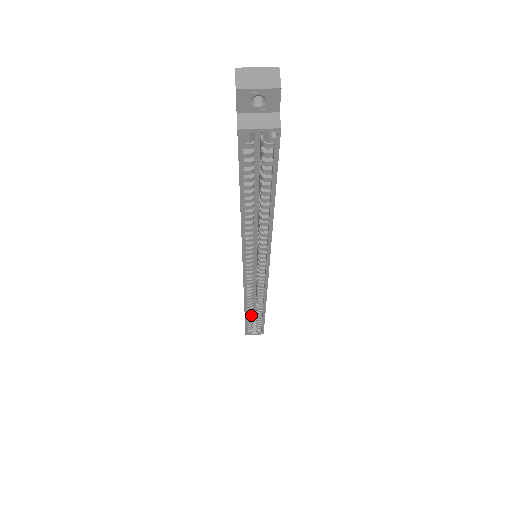
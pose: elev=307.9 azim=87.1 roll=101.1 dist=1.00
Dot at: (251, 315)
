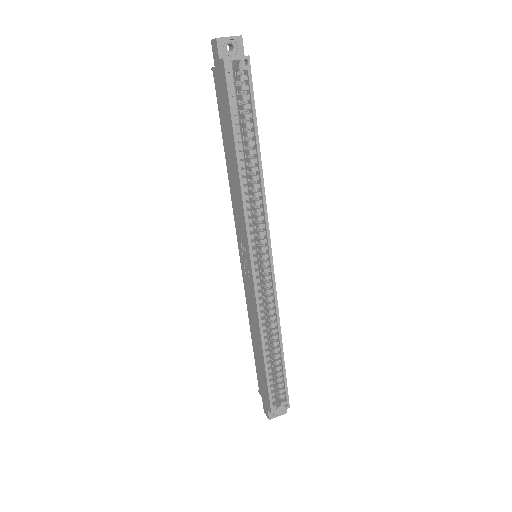
Dot at: (270, 363)
